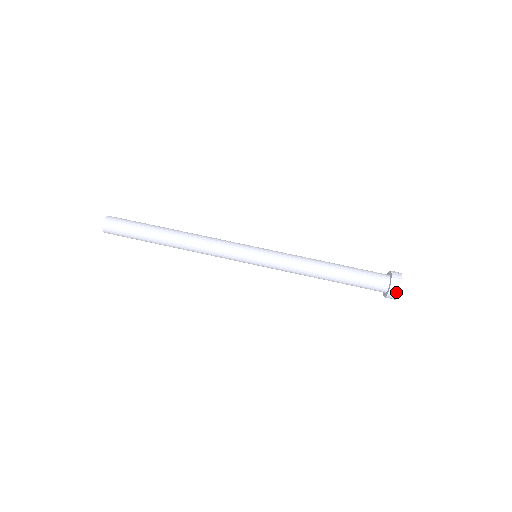
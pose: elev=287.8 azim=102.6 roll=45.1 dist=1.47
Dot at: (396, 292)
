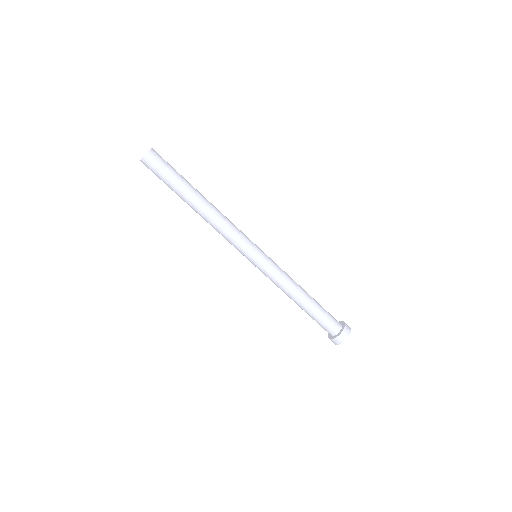
Dot at: (339, 342)
